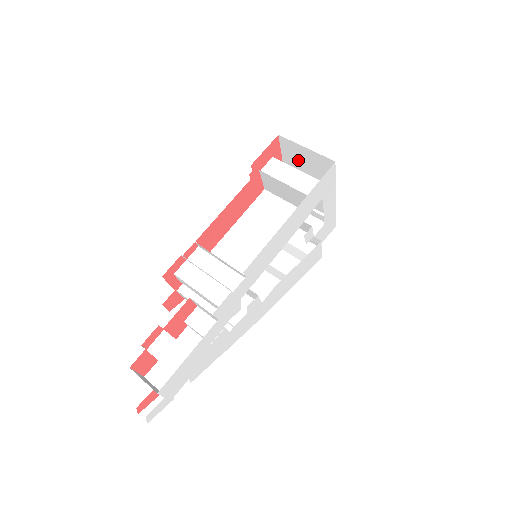
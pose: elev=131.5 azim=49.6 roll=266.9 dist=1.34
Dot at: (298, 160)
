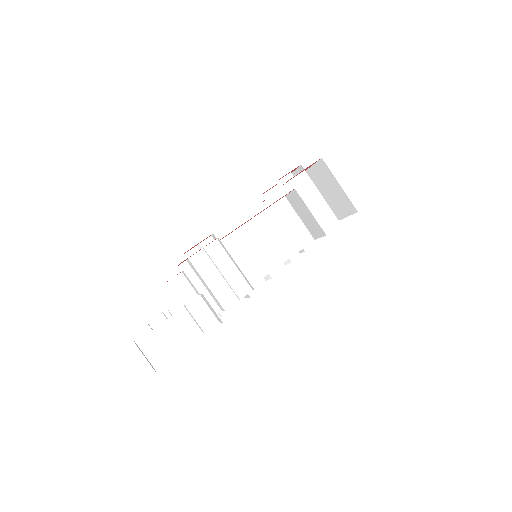
Dot at: (323, 182)
